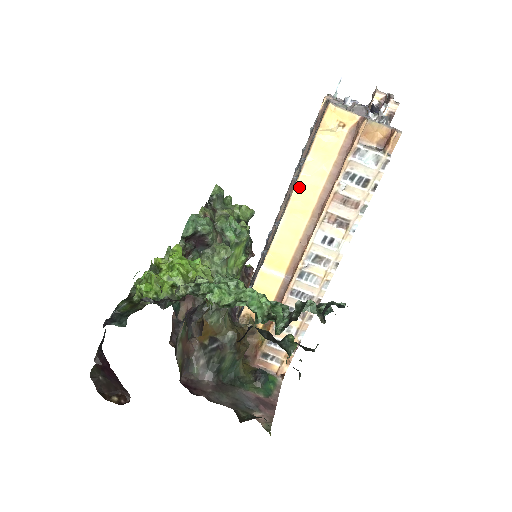
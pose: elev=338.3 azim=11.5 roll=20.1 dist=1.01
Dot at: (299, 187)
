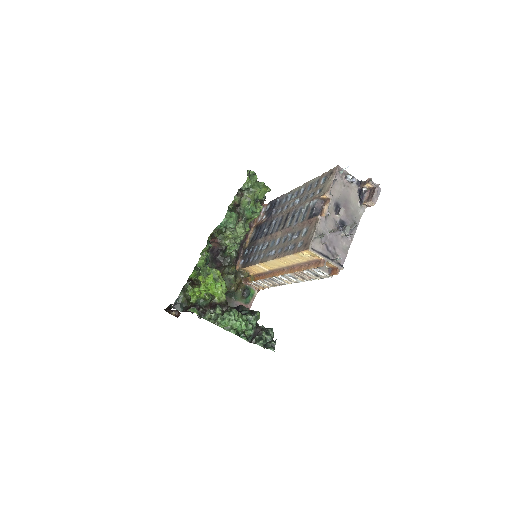
Dot at: (284, 258)
